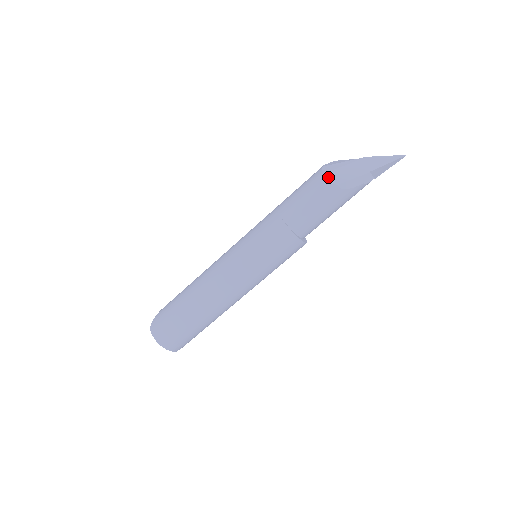
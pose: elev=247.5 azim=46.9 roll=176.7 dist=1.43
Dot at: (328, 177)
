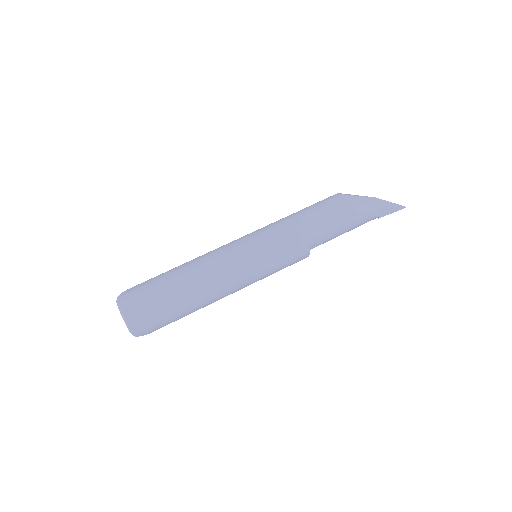
Dot at: (345, 197)
